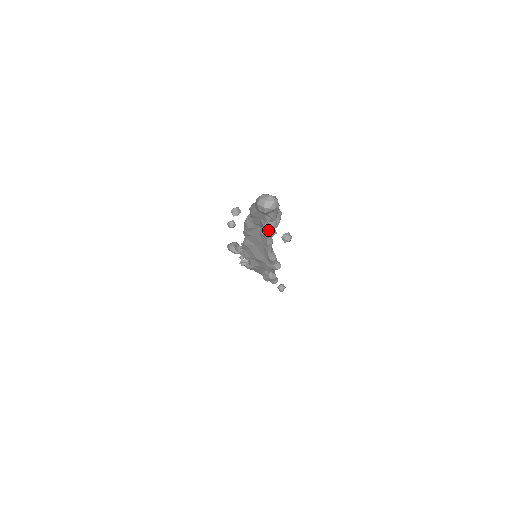
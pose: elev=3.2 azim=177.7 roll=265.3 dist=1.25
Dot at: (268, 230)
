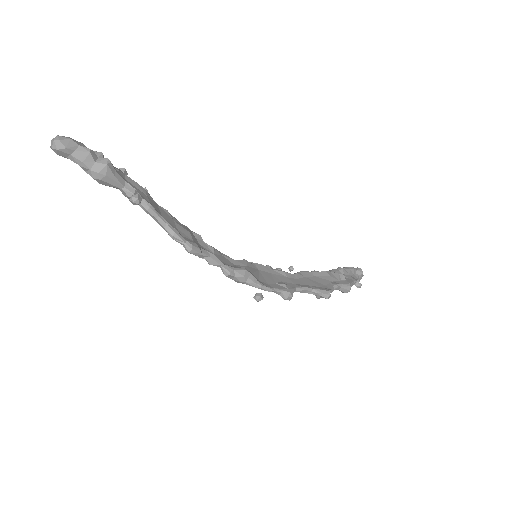
Dot at: (99, 183)
